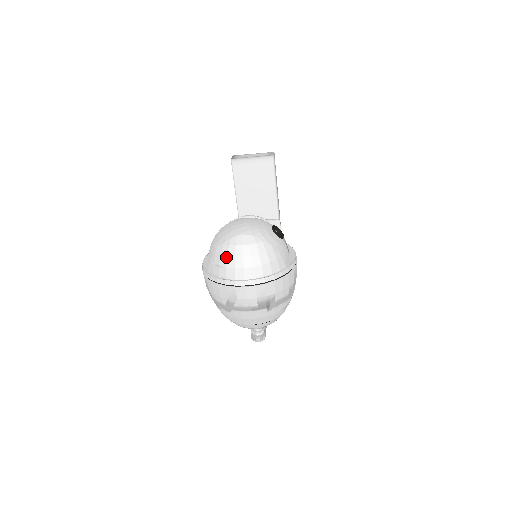
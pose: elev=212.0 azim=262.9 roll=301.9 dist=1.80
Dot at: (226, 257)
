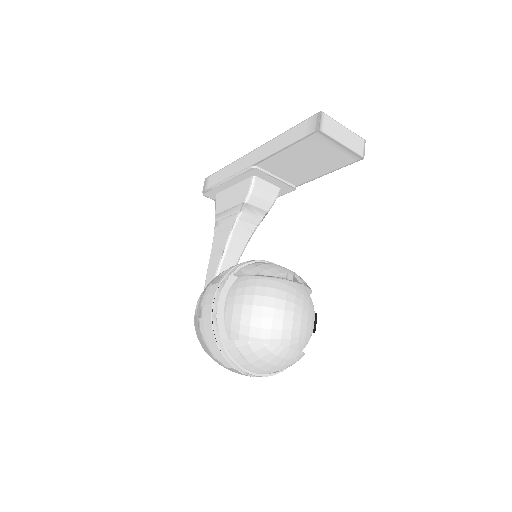
Dot at: (258, 358)
